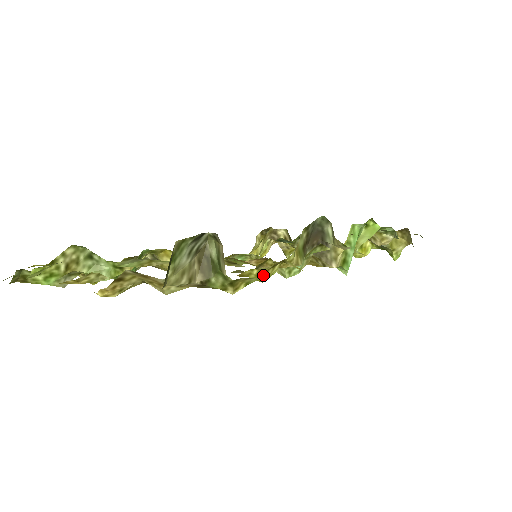
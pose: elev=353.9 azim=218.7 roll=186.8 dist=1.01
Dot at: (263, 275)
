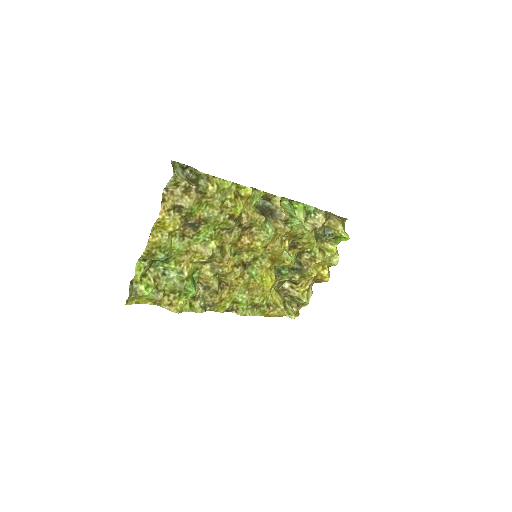
Dot at: (234, 202)
